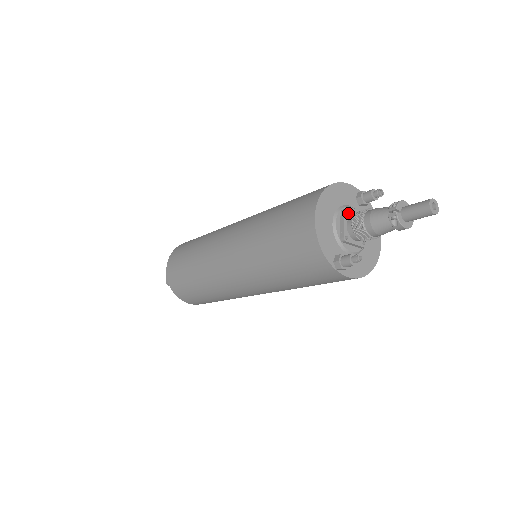
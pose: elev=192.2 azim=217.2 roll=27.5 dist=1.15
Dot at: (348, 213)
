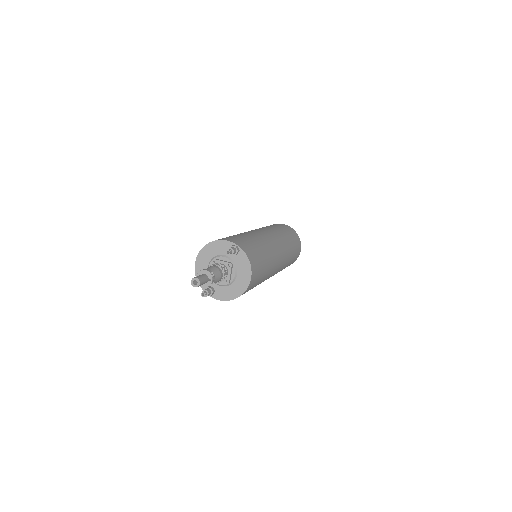
Dot at: (216, 262)
